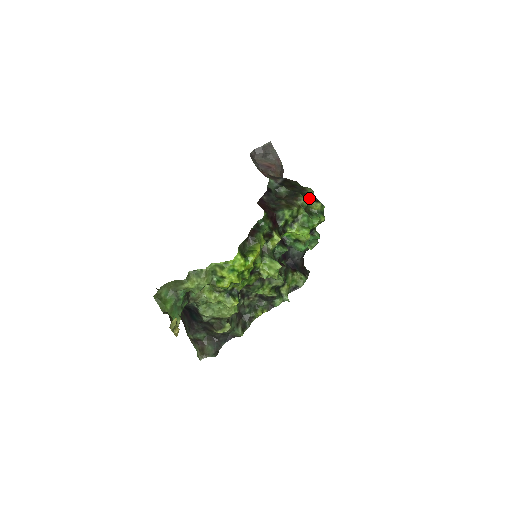
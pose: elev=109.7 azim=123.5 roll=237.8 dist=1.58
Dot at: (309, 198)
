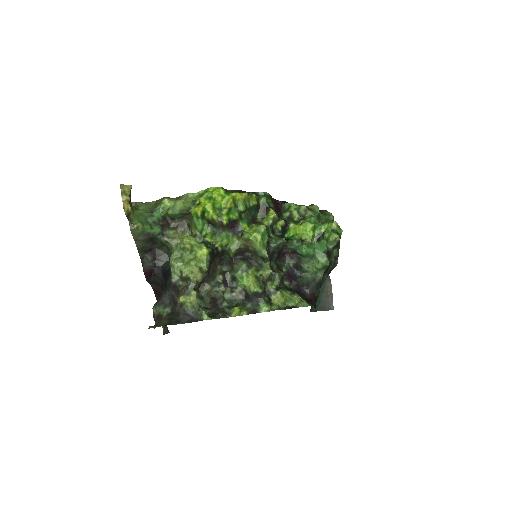
Dot at: (326, 218)
